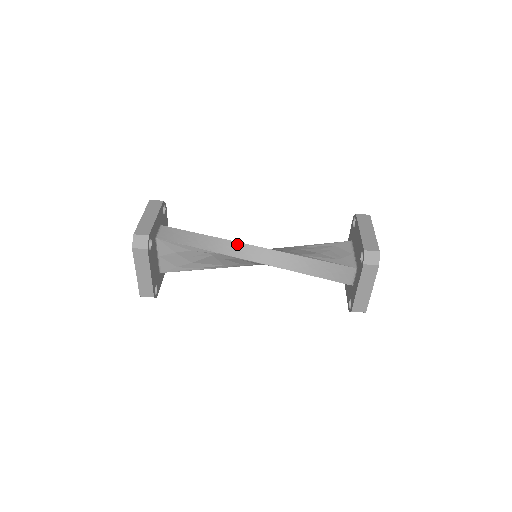
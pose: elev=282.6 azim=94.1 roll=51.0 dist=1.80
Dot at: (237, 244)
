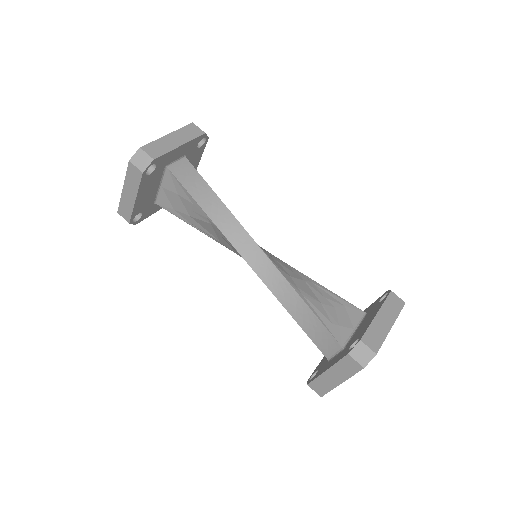
Dot at: (243, 231)
